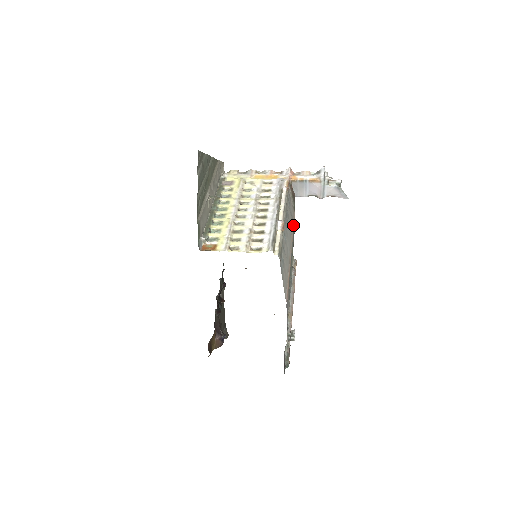
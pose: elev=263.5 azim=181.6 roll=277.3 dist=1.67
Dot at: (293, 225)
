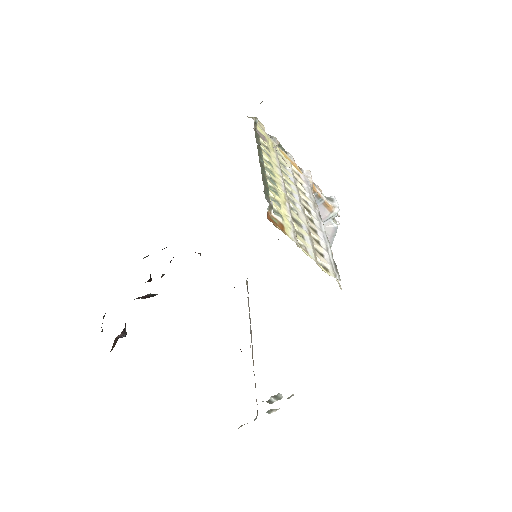
Dot at: occluded
